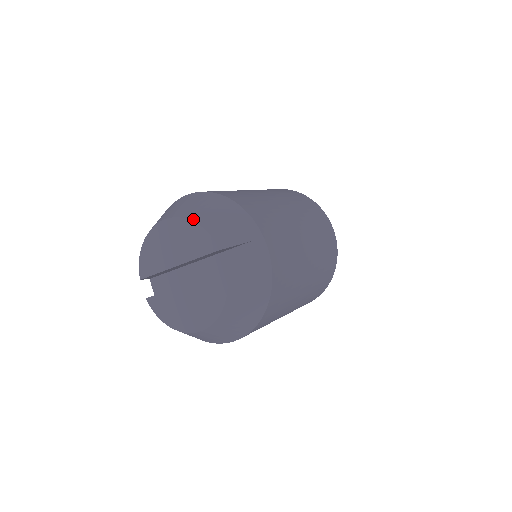
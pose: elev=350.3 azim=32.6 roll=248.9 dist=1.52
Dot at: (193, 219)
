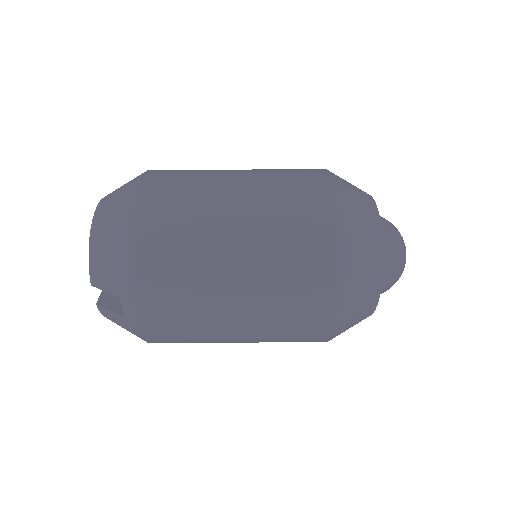
Dot at: (91, 235)
